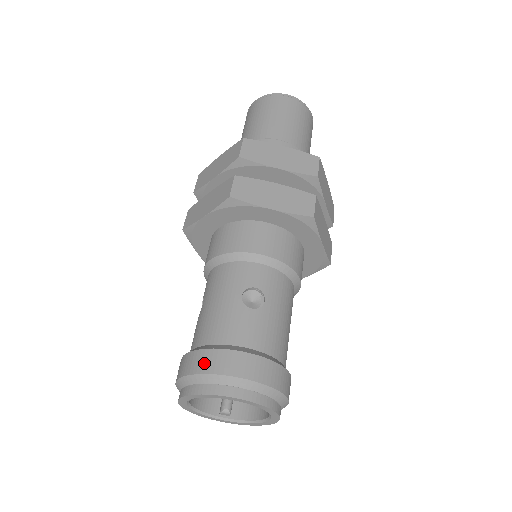
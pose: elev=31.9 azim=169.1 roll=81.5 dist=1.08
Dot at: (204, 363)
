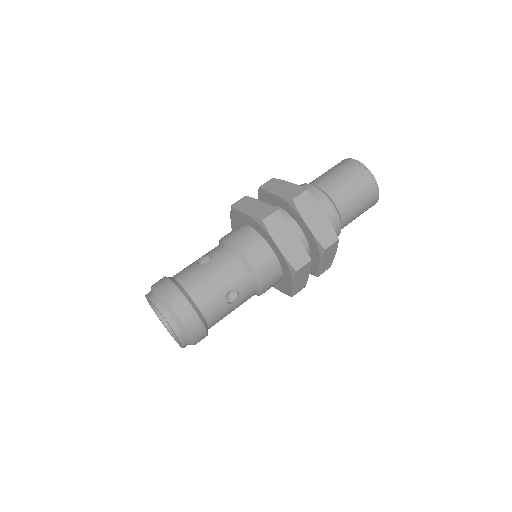
Dot at: occluded
